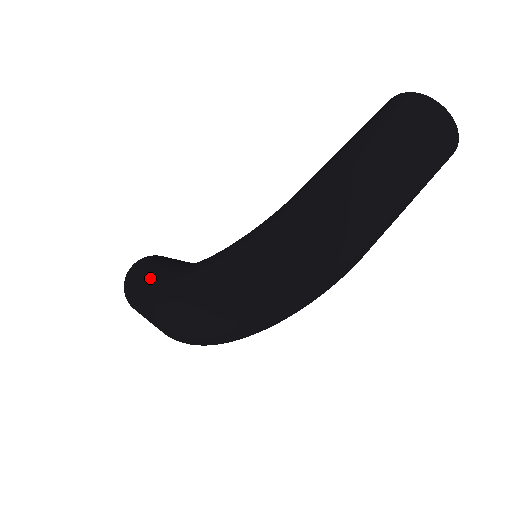
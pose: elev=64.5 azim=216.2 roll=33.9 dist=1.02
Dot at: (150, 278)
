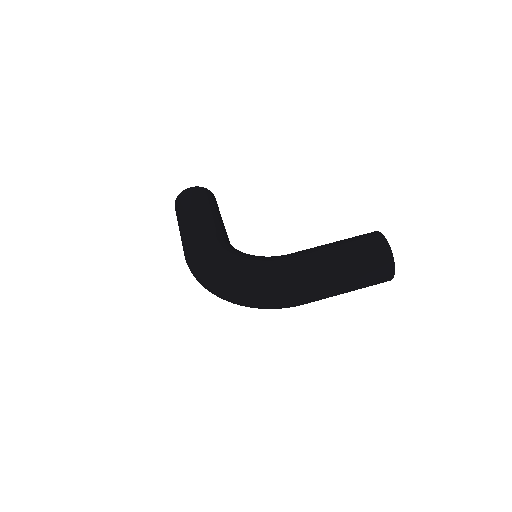
Dot at: (195, 223)
